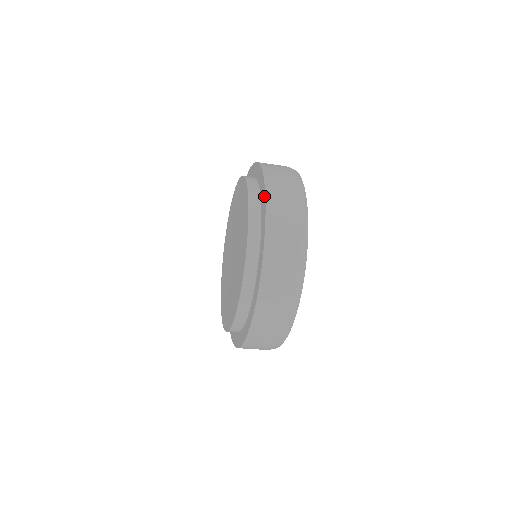
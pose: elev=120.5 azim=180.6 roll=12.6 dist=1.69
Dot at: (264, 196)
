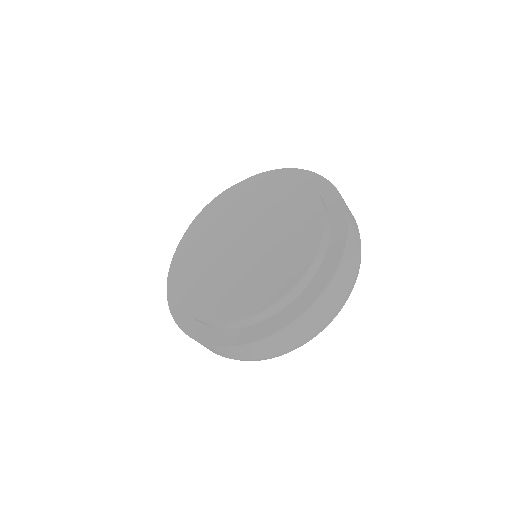
Dot at: (323, 285)
